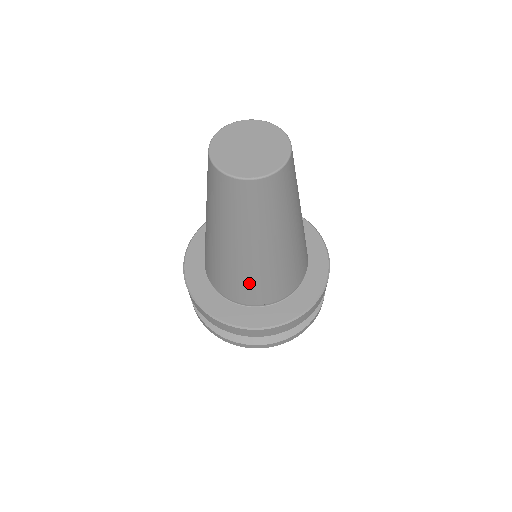
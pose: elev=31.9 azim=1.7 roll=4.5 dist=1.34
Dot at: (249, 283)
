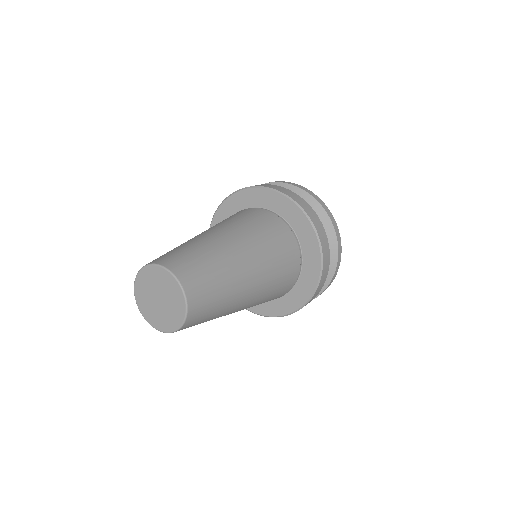
Dot at: occluded
